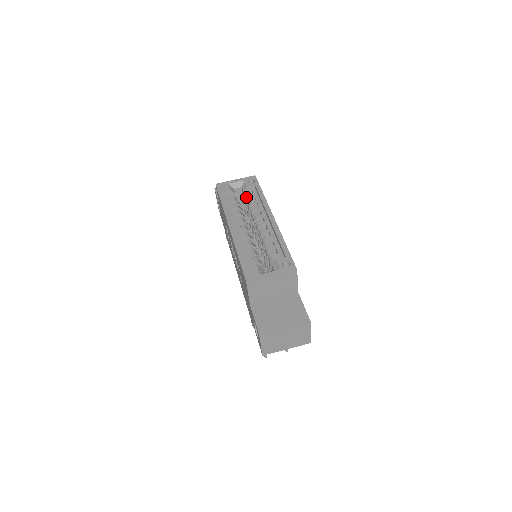
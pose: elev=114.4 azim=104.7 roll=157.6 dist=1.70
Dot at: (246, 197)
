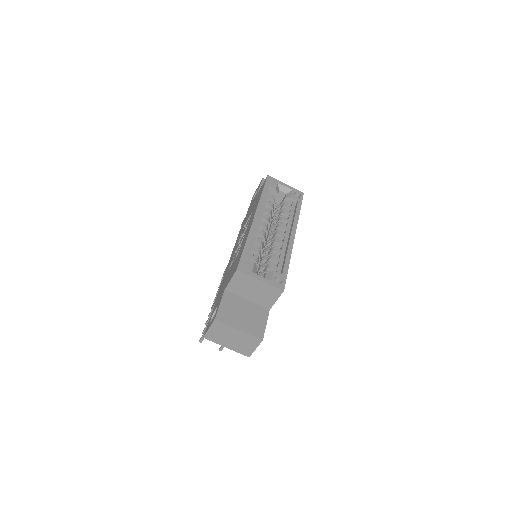
Dot at: (284, 204)
